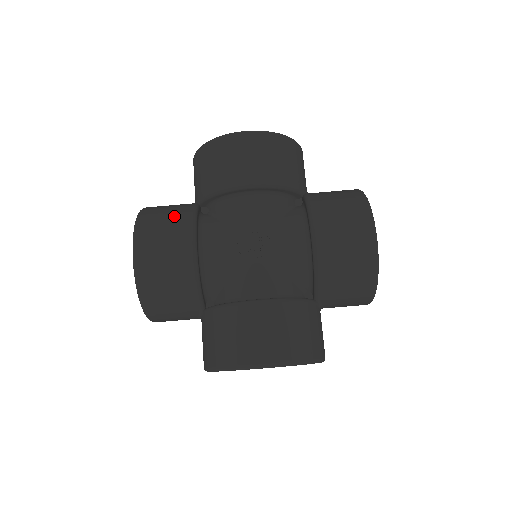
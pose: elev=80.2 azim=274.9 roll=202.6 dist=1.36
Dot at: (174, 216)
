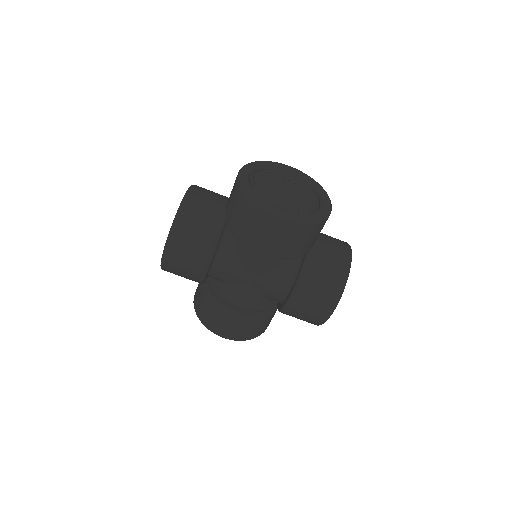
Dot at: (201, 239)
